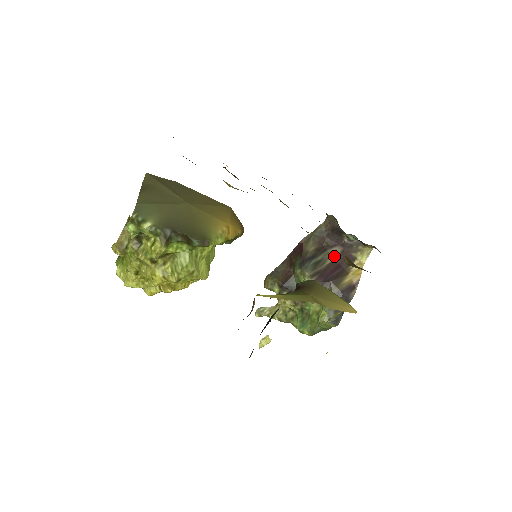
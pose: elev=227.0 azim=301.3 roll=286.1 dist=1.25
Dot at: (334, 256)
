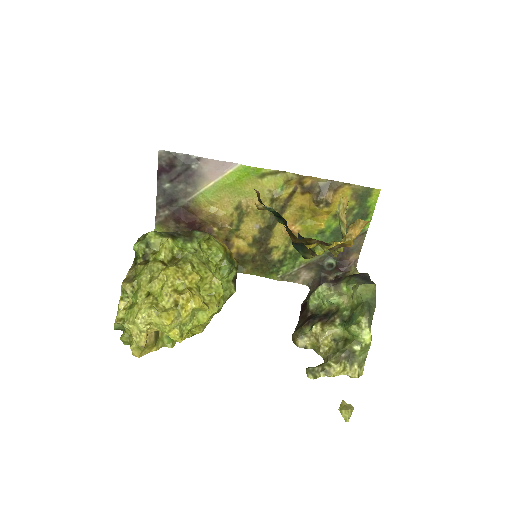
Dot at: occluded
